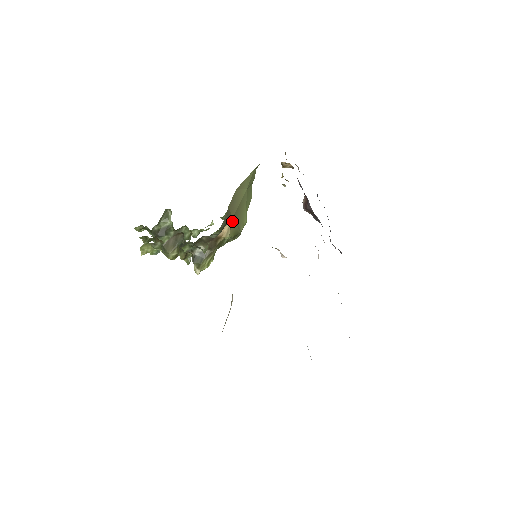
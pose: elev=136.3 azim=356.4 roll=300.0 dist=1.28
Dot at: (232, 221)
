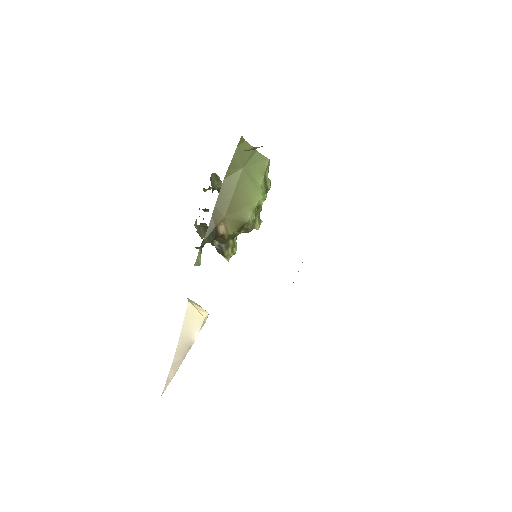
Dot at: (226, 219)
